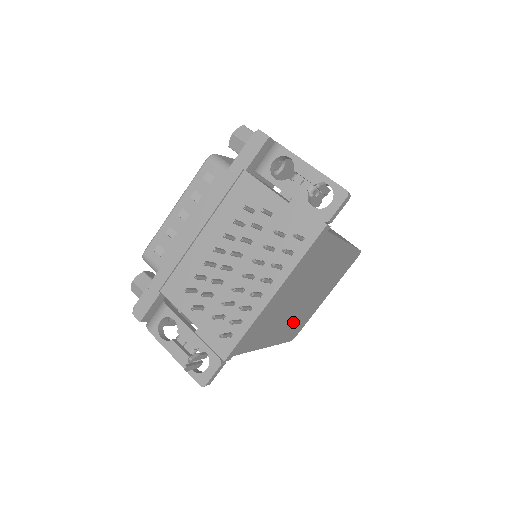
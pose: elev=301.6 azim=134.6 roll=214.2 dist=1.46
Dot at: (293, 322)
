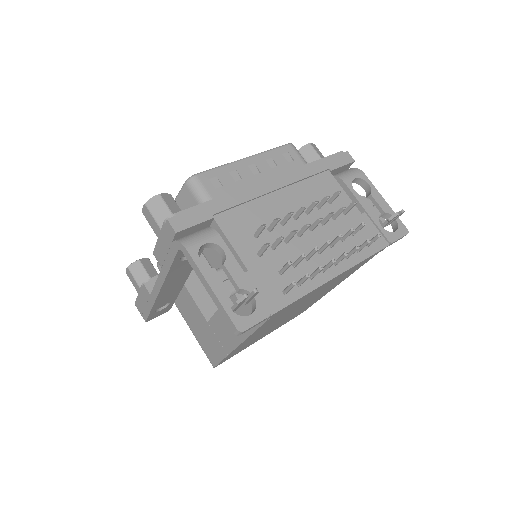
Dot at: occluded
